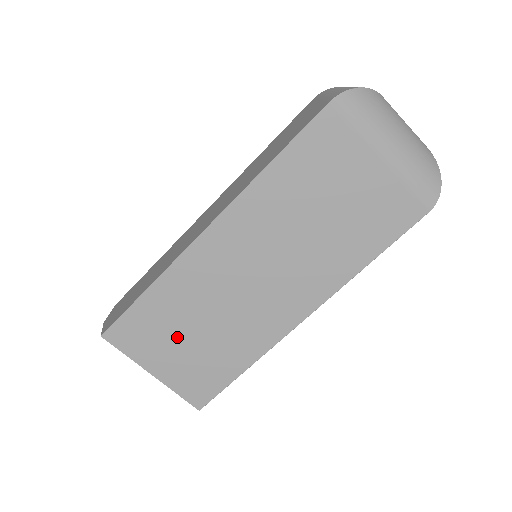
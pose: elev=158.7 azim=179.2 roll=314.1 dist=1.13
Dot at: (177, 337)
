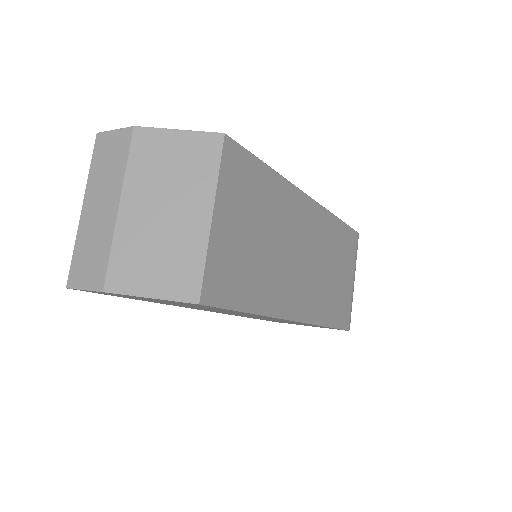
Dot at: (252, 221)
